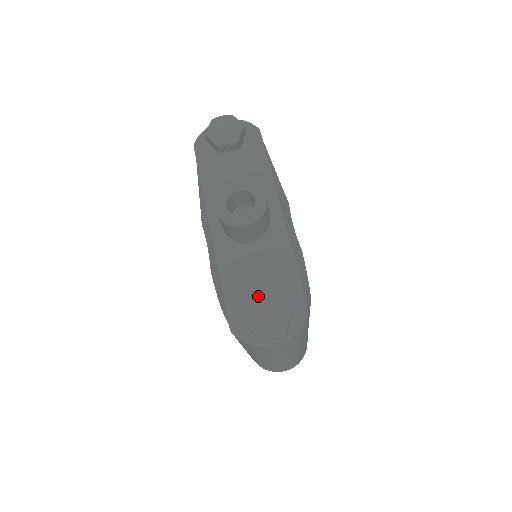
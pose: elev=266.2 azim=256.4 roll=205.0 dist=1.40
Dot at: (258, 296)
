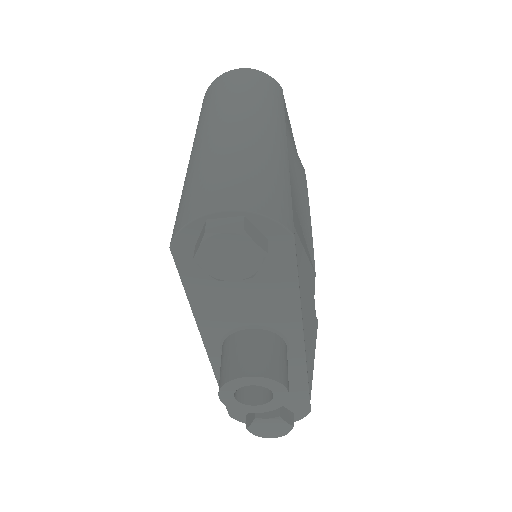
Dot at: occluded
